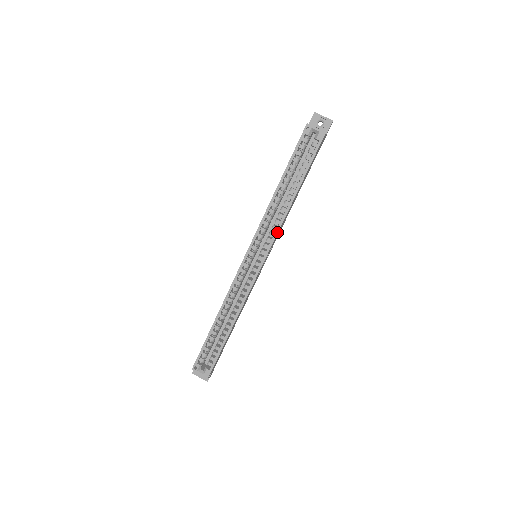
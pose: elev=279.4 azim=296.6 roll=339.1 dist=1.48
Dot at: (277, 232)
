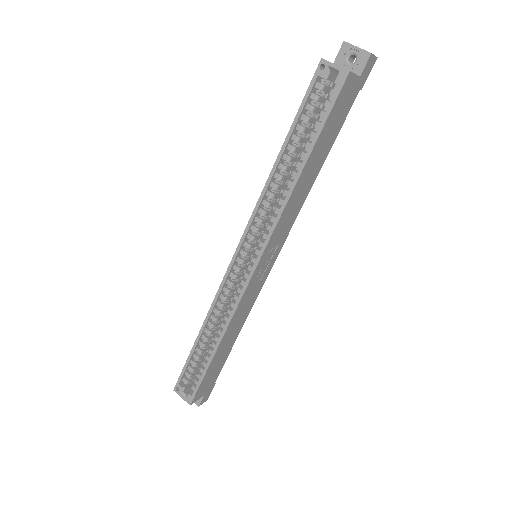
Dot at: (274, 226)
